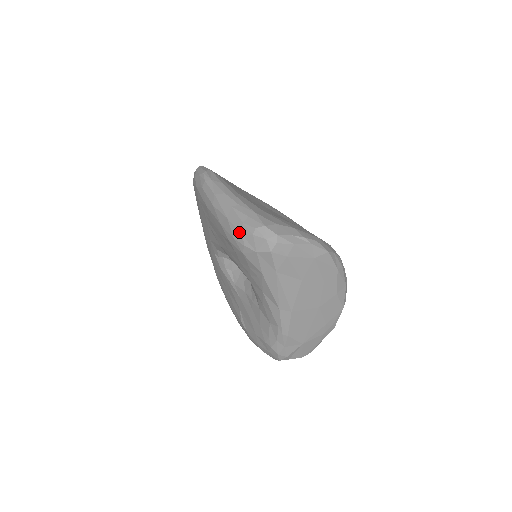
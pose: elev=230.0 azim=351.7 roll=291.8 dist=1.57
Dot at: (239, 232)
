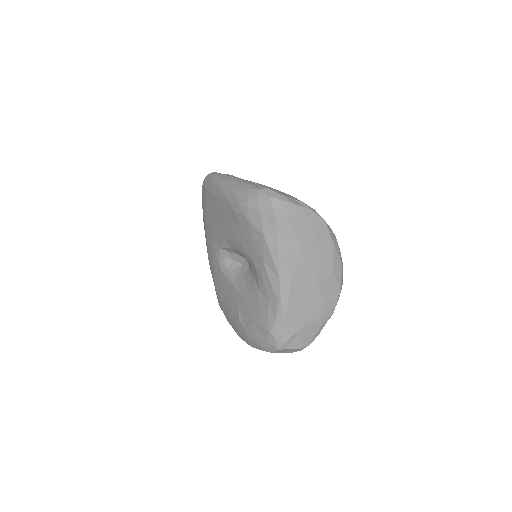
Dot at: (244, 197)
